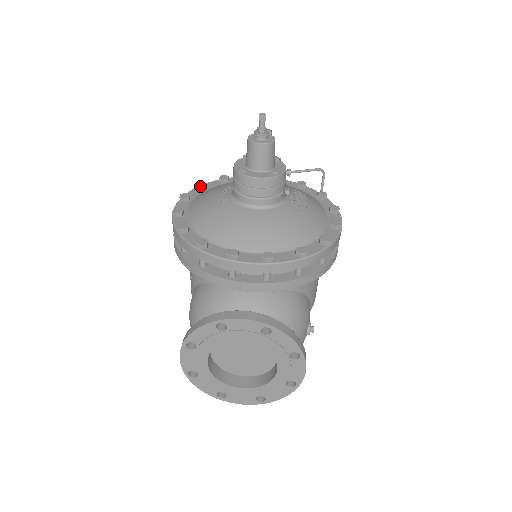
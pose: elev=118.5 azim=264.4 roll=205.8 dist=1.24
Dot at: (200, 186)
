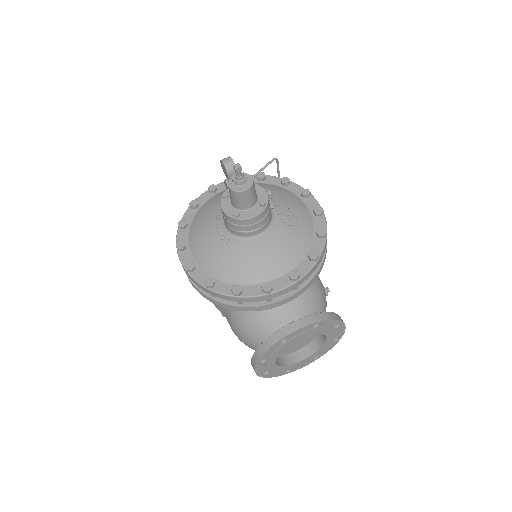
Dot at: (183, 226)
